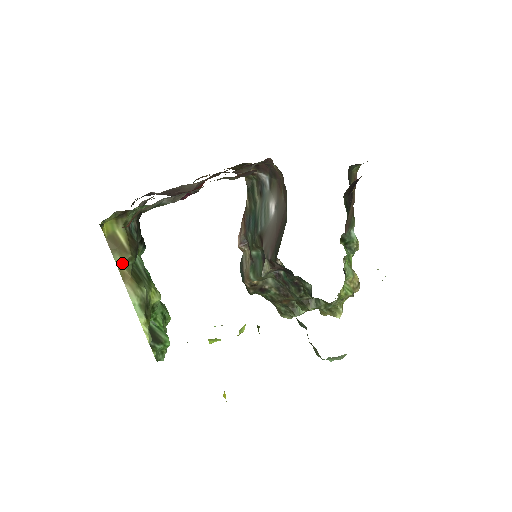
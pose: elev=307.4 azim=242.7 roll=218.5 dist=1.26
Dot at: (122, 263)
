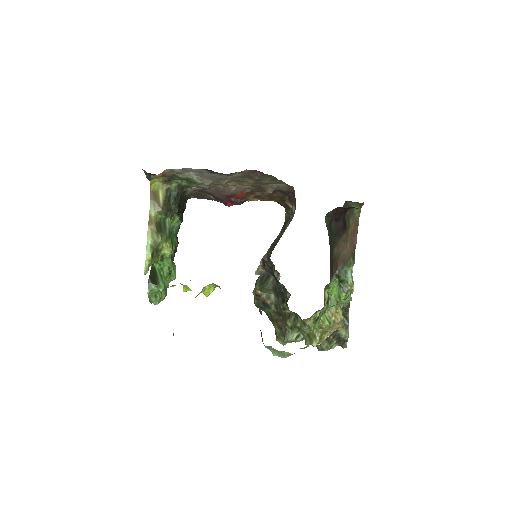
Dot at: (154, 212)
